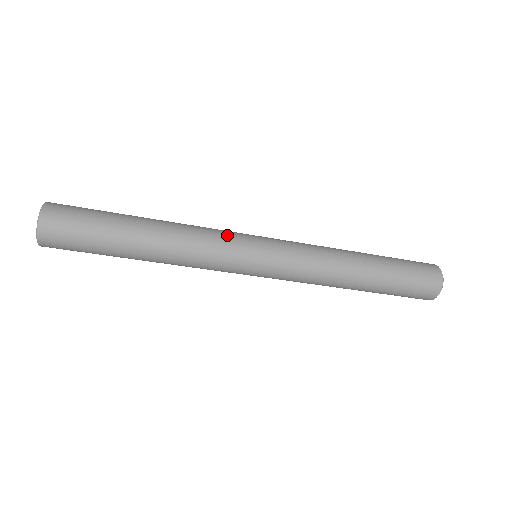
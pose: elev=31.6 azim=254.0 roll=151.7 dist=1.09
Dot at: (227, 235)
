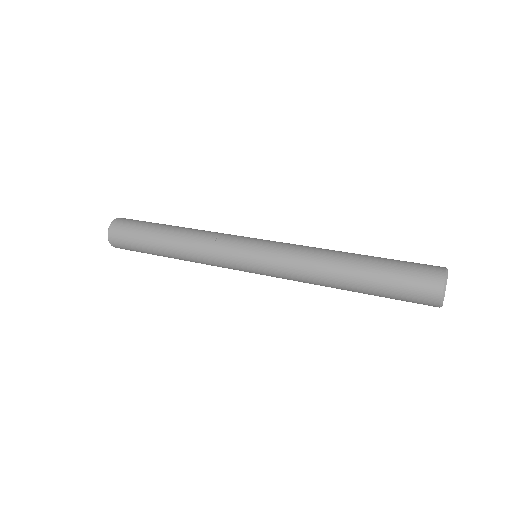
Dot at: (223, 244)
